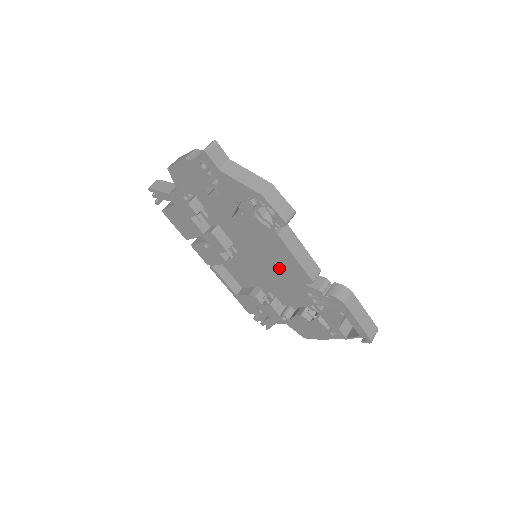
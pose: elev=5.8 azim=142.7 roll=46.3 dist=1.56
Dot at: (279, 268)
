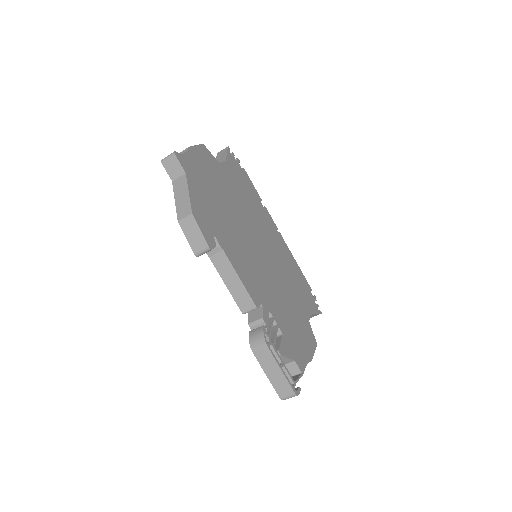
Dot at: occluded
